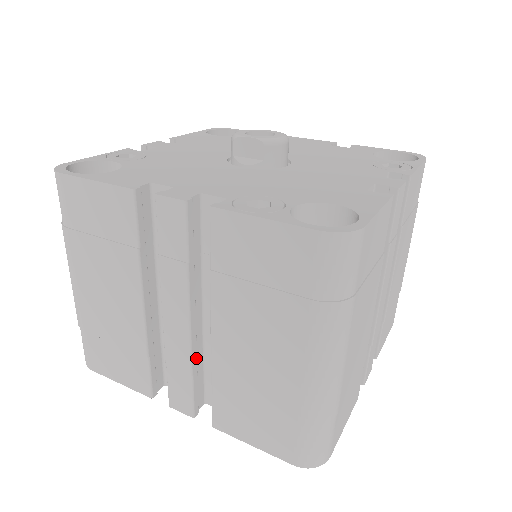
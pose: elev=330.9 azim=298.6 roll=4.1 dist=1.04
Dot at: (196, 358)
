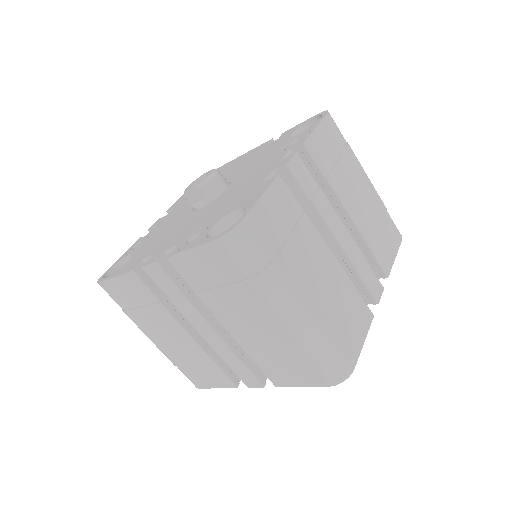
Dot at: (236, 348)
